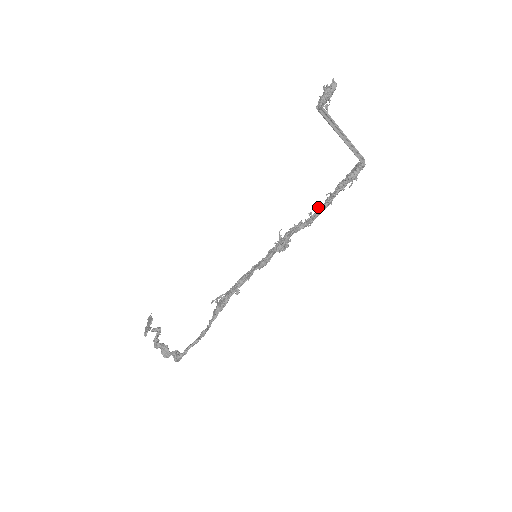
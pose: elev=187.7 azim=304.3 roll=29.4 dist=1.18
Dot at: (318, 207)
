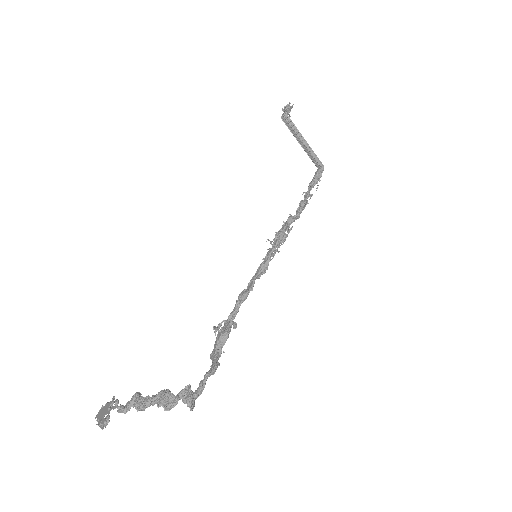
Dot at: (301, 201)
